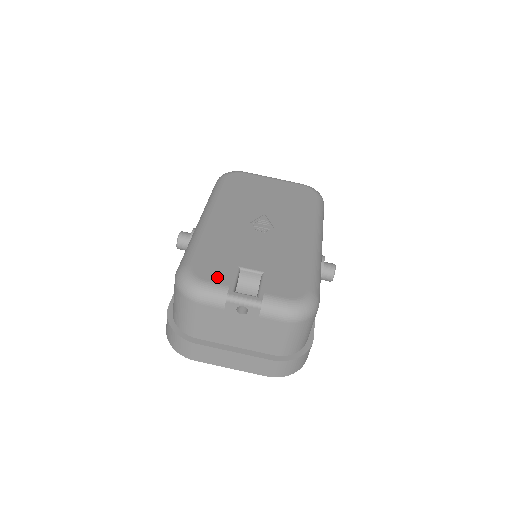
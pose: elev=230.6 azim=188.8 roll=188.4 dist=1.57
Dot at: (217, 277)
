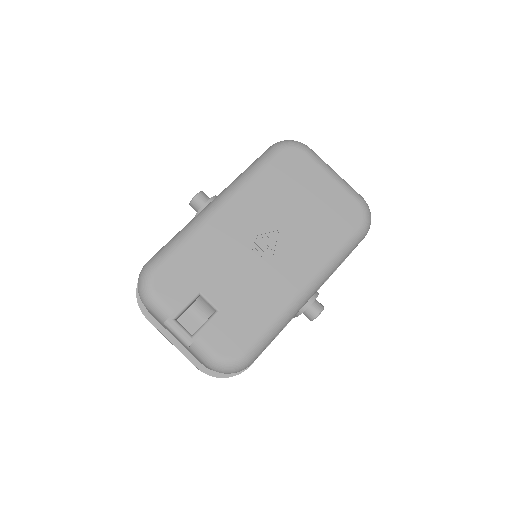
Dot at: (171, 295)
